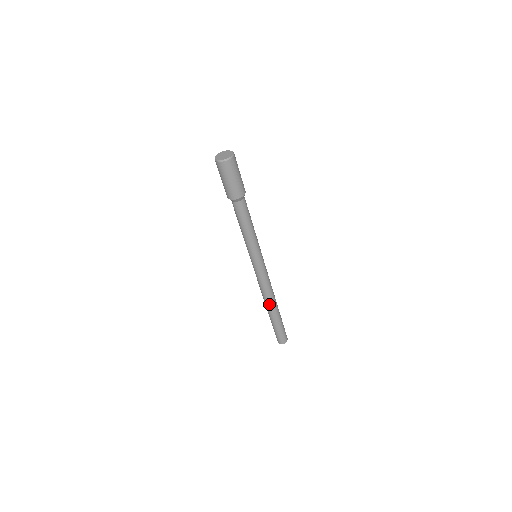
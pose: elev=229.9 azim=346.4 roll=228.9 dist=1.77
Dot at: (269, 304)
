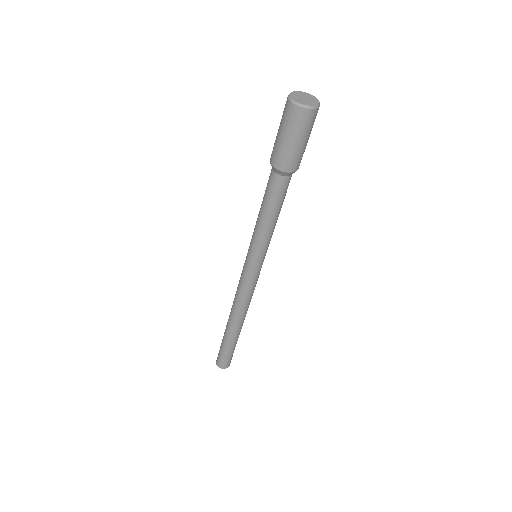
Dot at: (240, 320)
